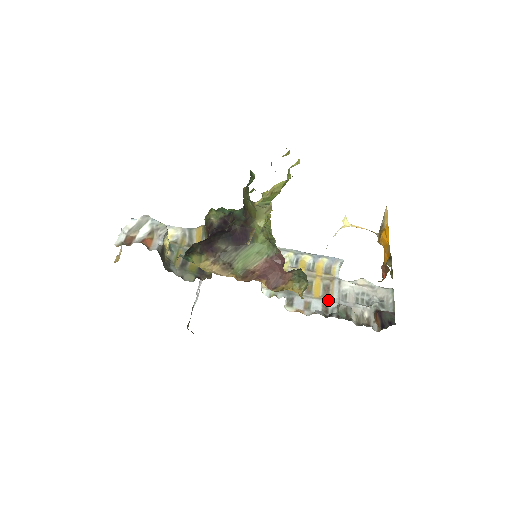
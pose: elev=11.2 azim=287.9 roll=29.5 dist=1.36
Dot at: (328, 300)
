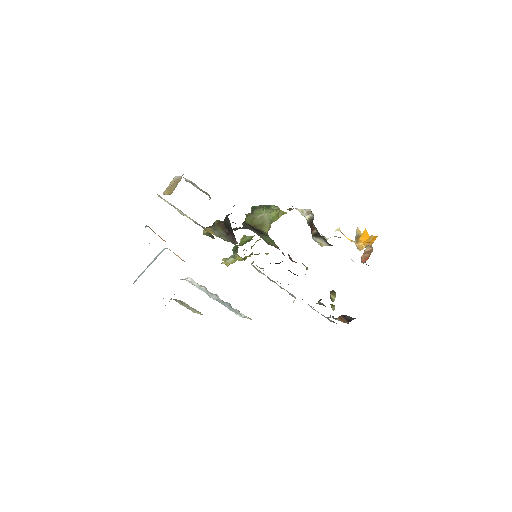
Dot at: occluded
